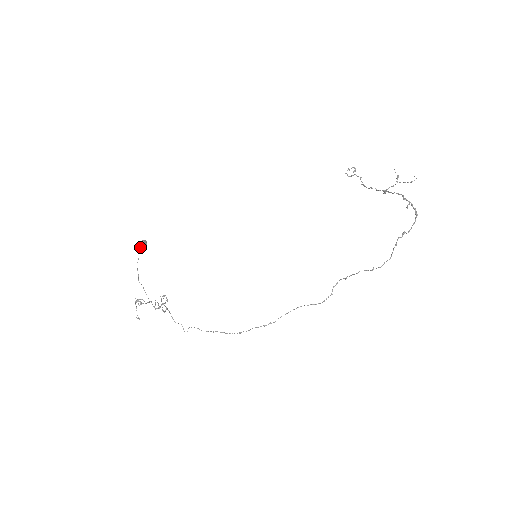
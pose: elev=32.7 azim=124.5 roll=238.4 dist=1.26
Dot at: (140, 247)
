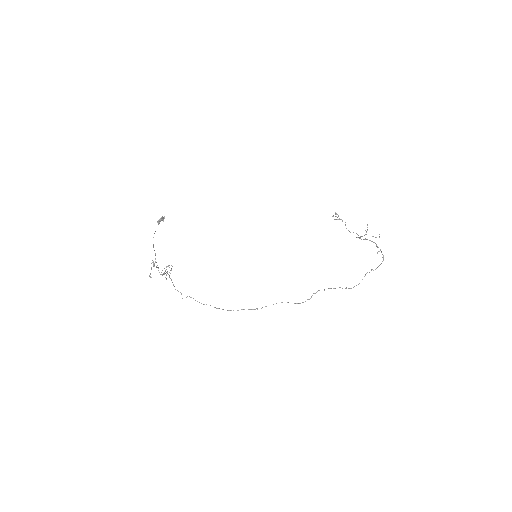
Dot at: (159, 221)
